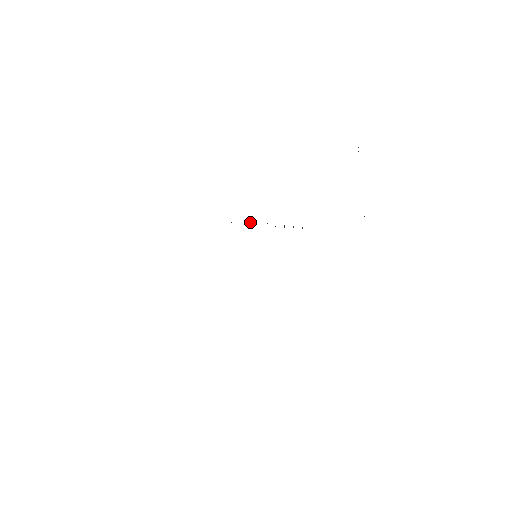
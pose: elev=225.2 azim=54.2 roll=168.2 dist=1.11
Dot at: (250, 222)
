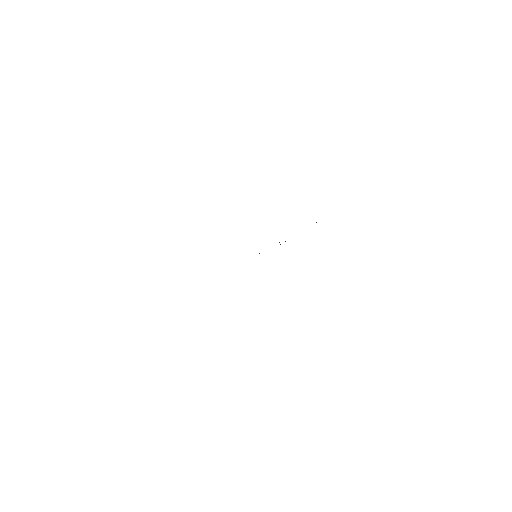
Dot at: occluded
